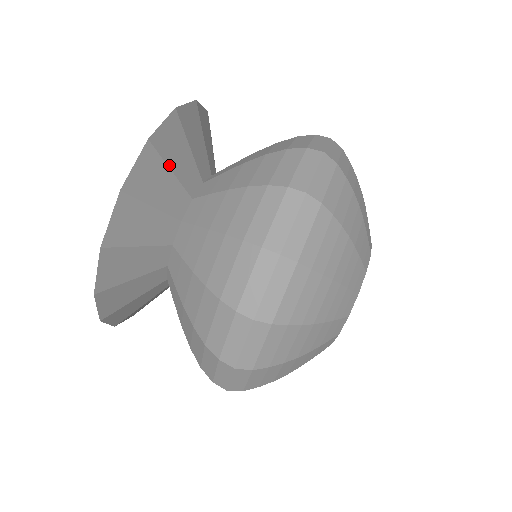
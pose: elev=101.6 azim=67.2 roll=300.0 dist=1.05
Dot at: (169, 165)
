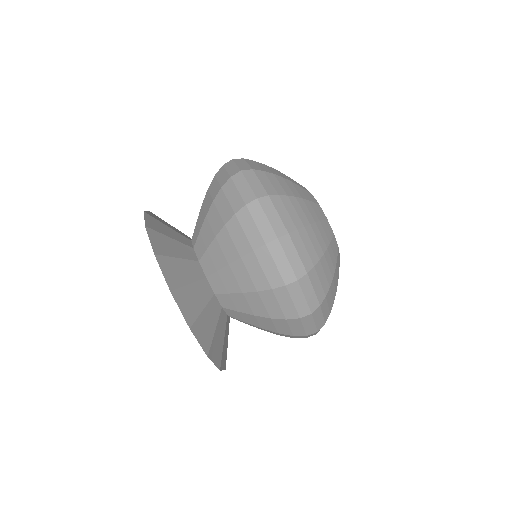
Dot at: (186, 284)
